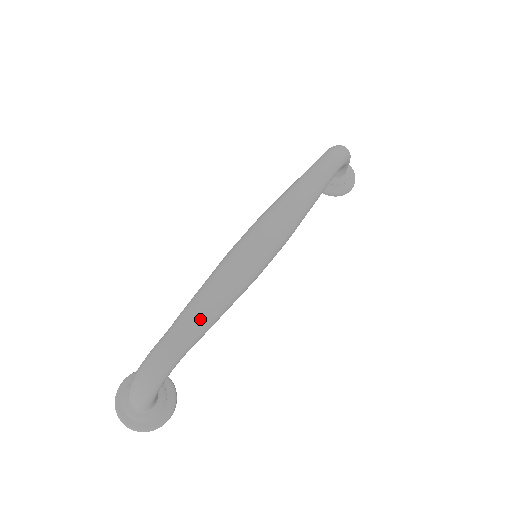
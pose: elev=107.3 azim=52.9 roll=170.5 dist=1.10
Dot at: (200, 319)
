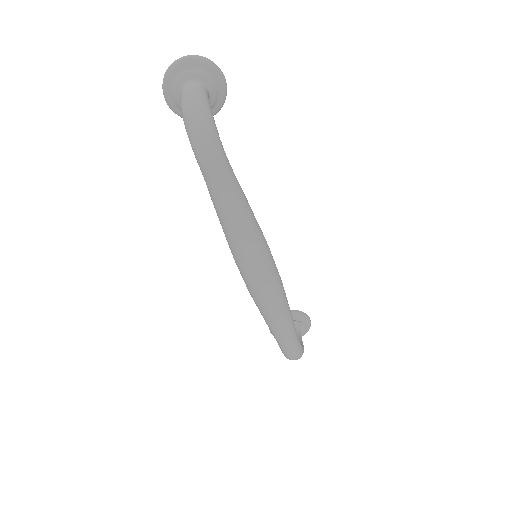
Dot at: (288, 333)
